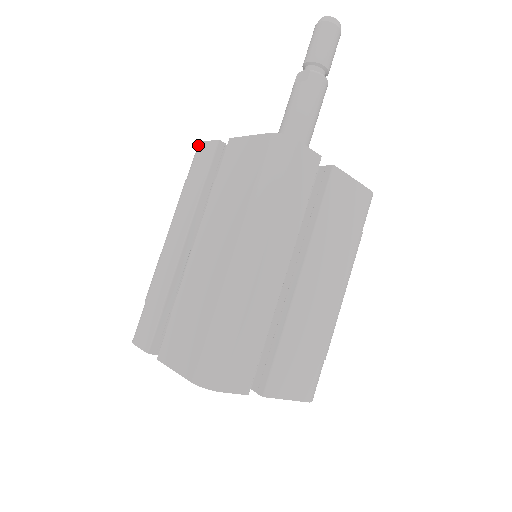
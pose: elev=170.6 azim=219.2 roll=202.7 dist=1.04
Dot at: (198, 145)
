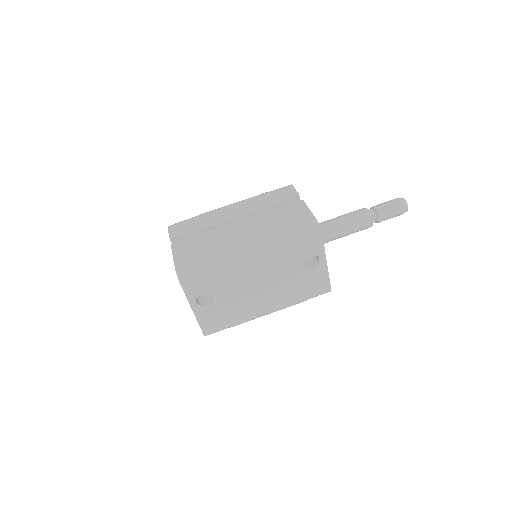
Dot at: occluded
